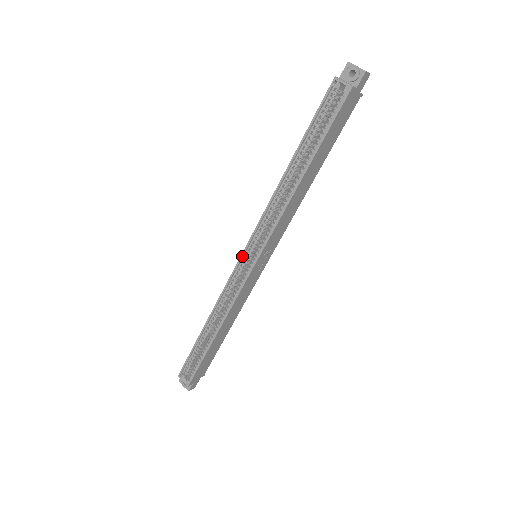
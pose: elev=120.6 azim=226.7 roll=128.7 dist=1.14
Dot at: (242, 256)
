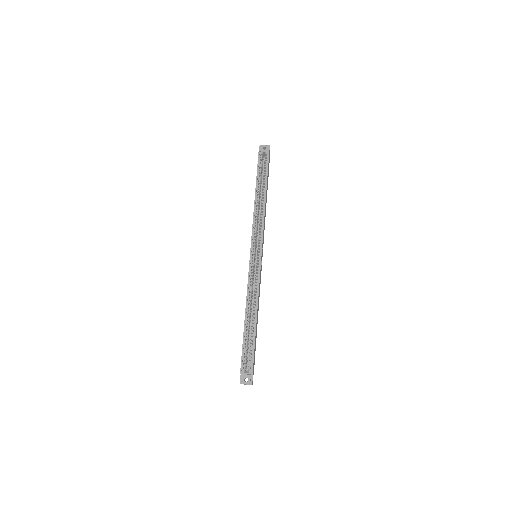
Dot at: (251, 254)
